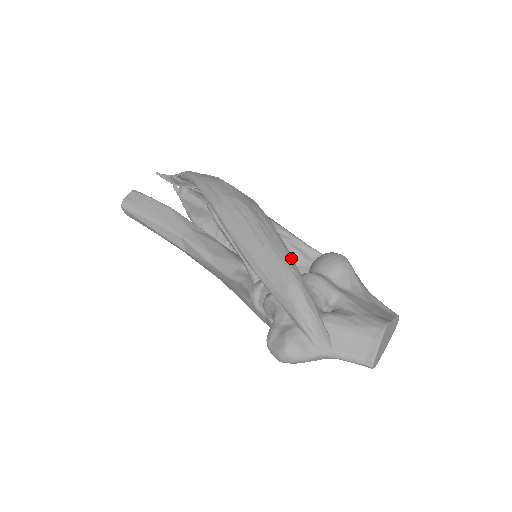
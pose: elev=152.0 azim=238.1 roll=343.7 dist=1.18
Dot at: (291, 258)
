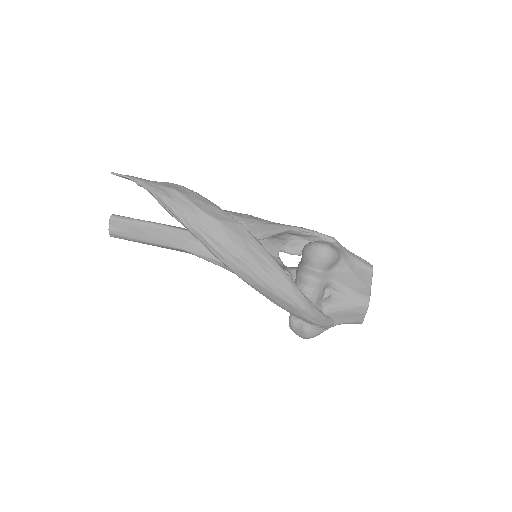
Dot at: (296, 289)
